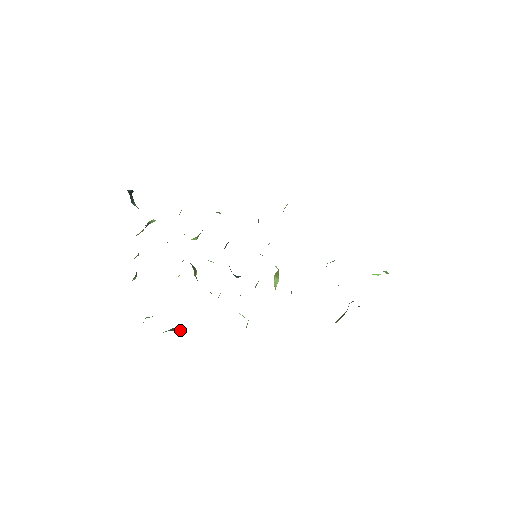
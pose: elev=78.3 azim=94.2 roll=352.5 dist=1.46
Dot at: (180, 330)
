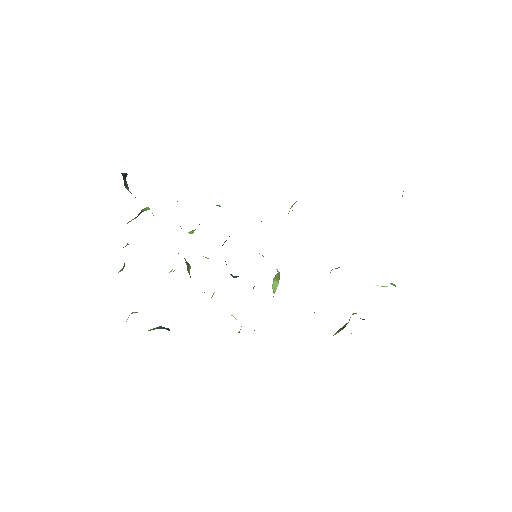
Dot at: (167, 329)
